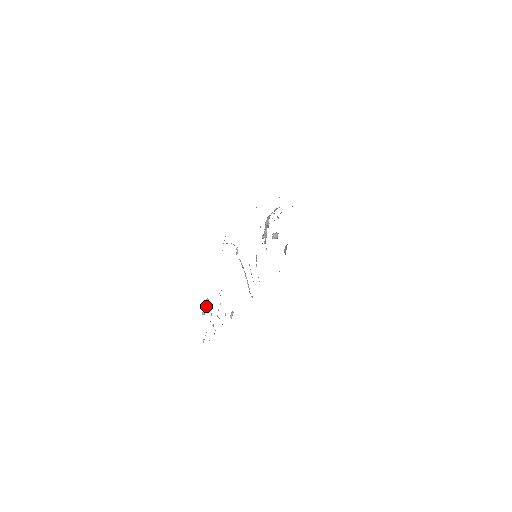
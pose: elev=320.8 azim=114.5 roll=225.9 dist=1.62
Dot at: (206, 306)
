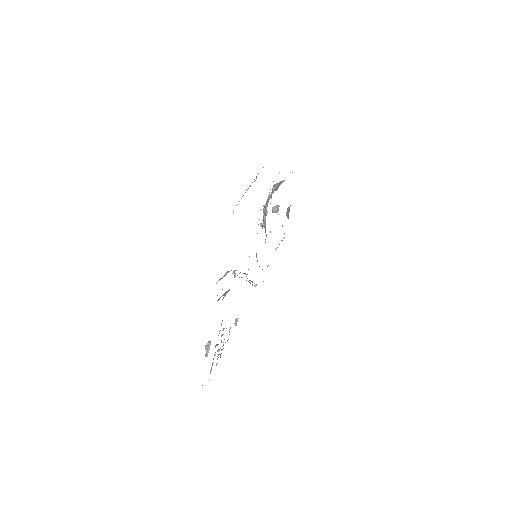
Dot at: (208, 349)
